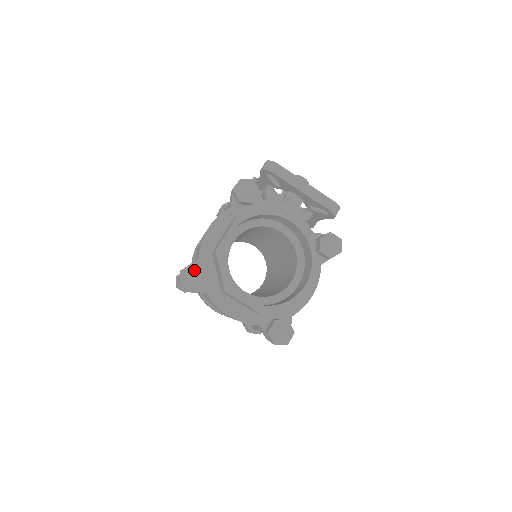
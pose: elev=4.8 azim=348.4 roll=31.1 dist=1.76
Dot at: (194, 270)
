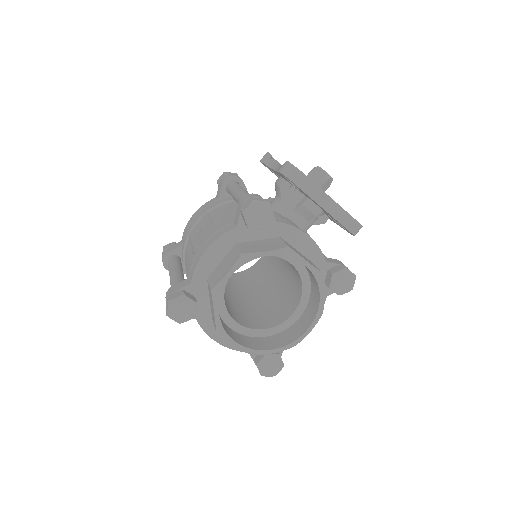
Dot at: (184, 301)
